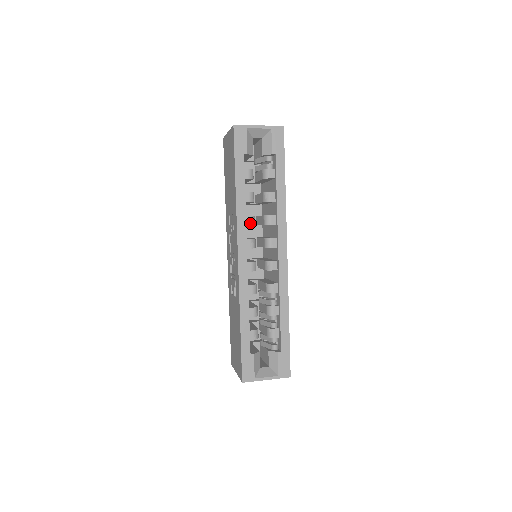
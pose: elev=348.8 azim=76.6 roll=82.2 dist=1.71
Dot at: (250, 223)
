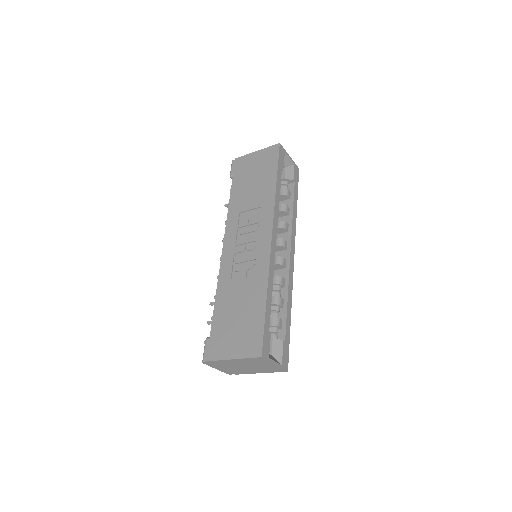
Dot at: occluded
